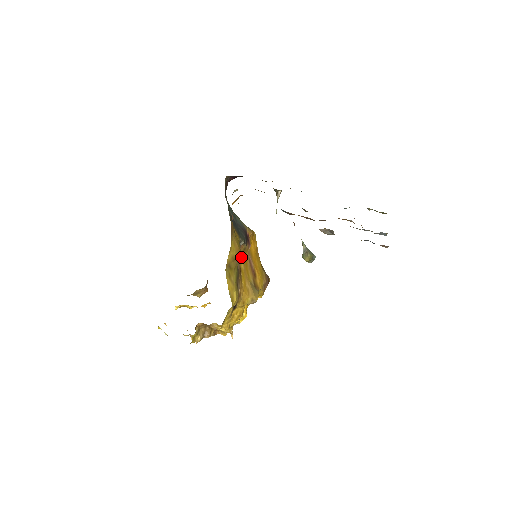
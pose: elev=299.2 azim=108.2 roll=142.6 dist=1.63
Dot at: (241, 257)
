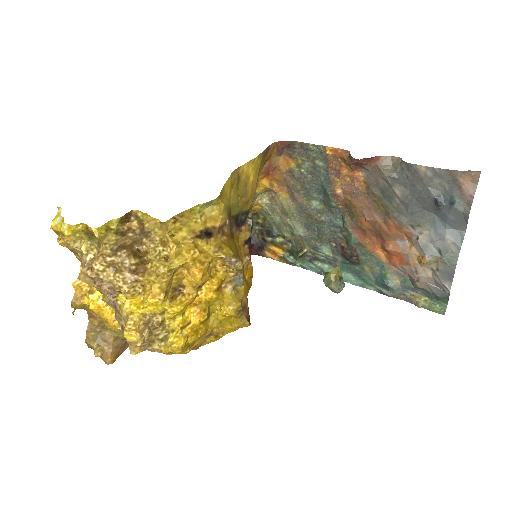
Dot at: (237, 240)
